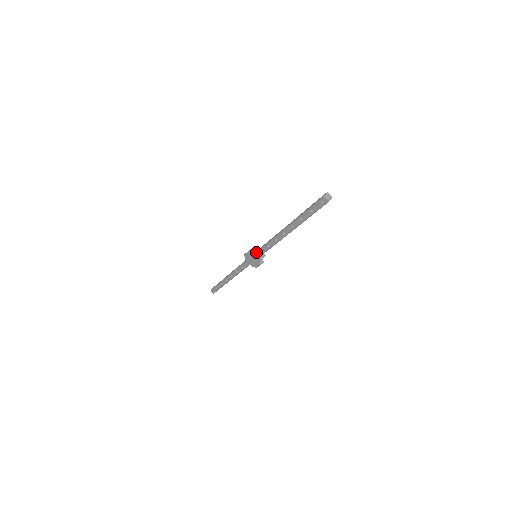
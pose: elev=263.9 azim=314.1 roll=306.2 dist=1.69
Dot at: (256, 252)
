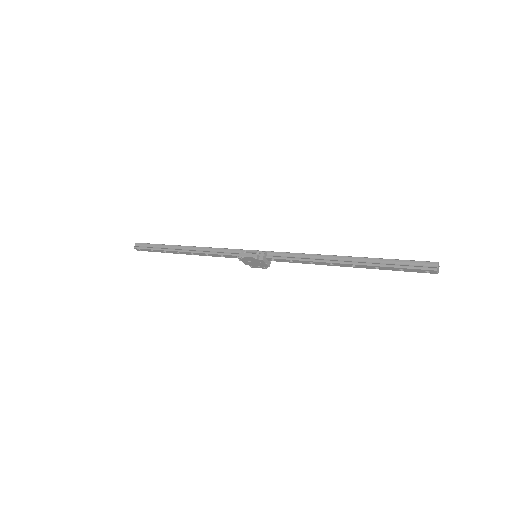
Dot at: (265, 259)
